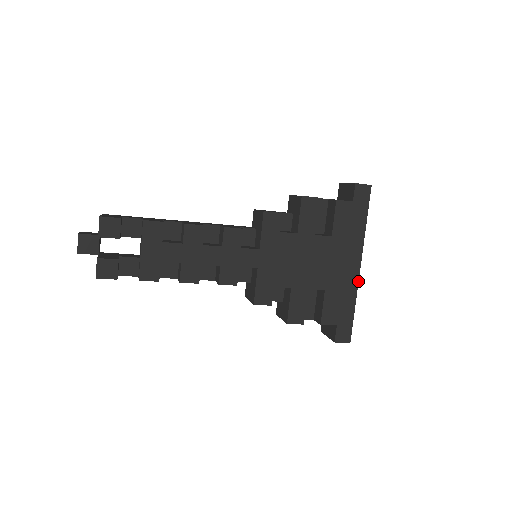
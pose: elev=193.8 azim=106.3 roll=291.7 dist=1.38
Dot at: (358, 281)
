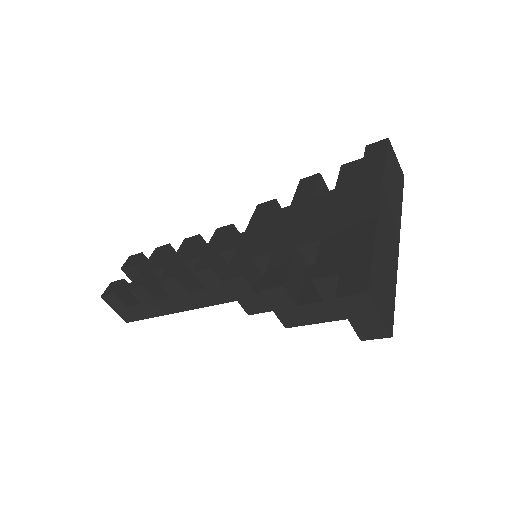
Dot at: (377, 215)
